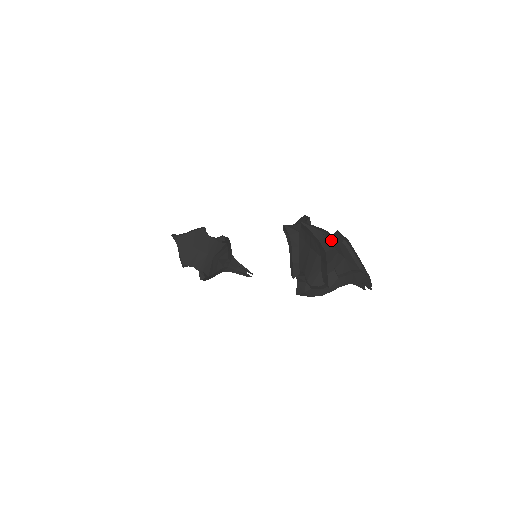
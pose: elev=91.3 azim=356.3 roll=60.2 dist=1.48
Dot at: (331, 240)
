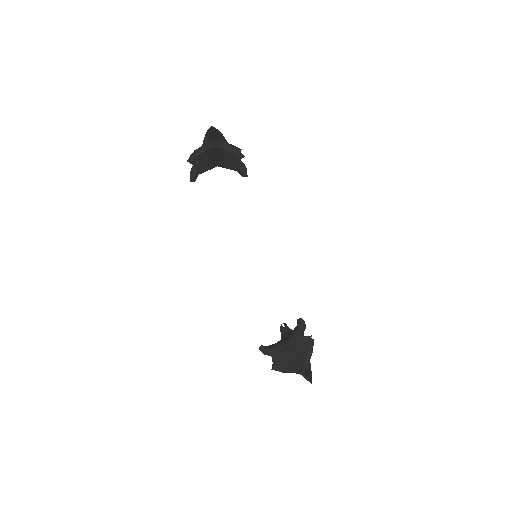
Dot at: occluded
